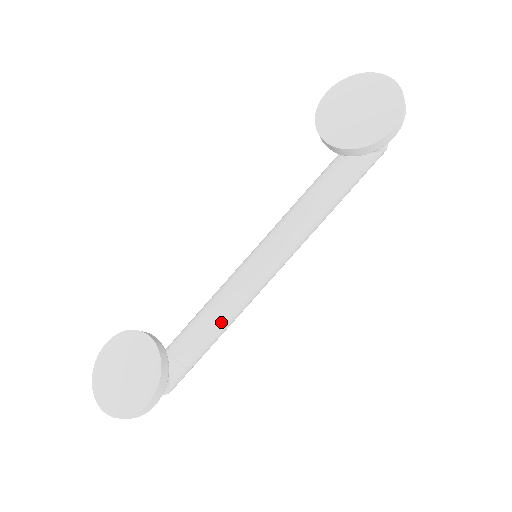
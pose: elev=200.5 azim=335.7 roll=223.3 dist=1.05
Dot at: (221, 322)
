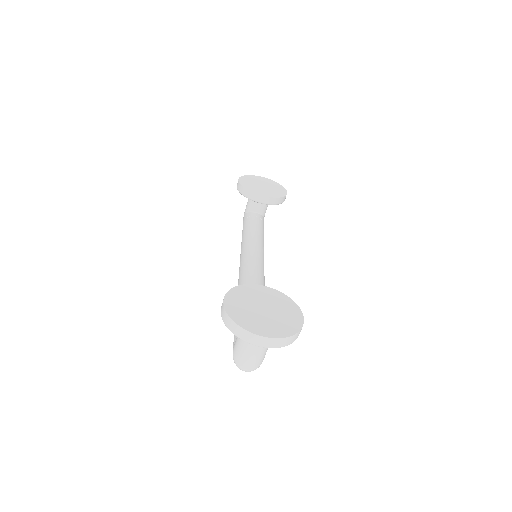
Dot at: occluded
